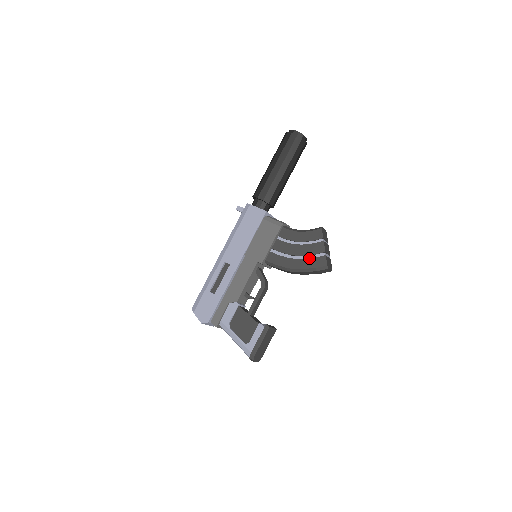
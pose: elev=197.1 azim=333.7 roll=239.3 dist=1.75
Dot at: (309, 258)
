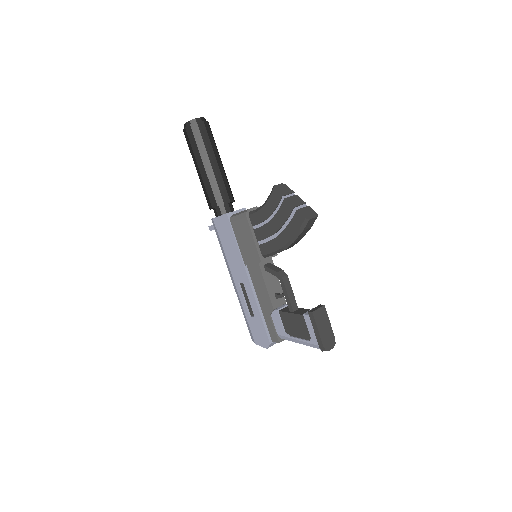
Dot at: (287, 225)
